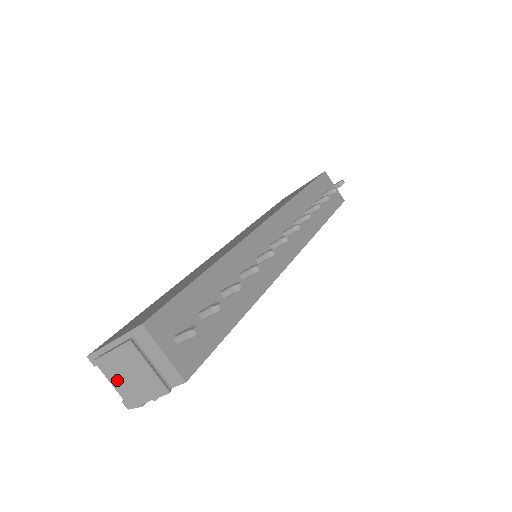
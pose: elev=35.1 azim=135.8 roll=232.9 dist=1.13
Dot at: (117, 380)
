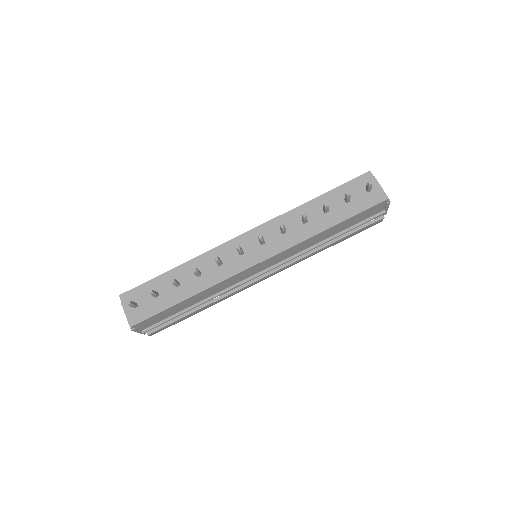
Dot at: occluded
